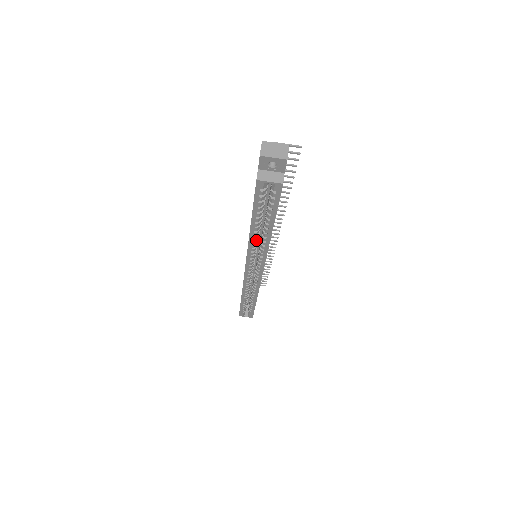
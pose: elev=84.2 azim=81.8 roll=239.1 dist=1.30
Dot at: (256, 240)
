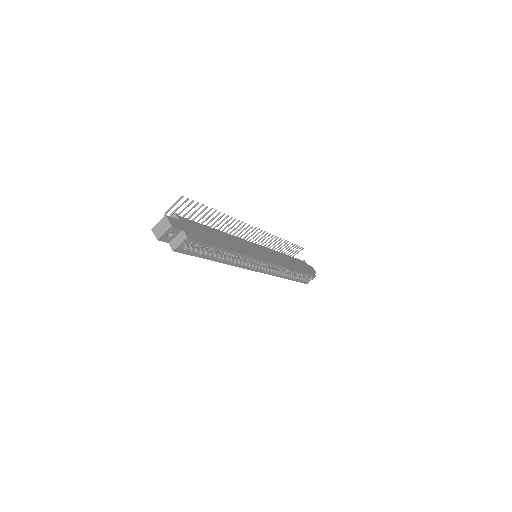
Dot at: (232, 260)
